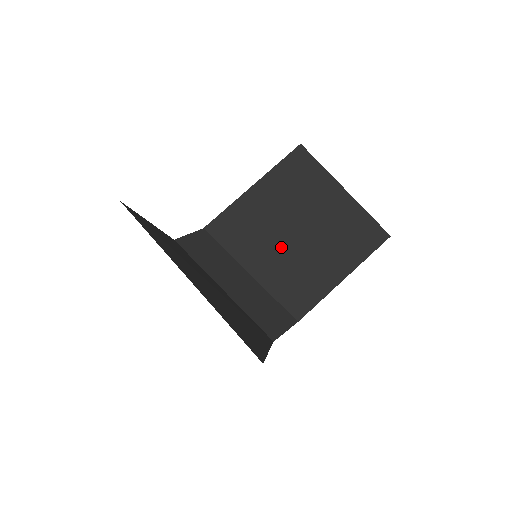
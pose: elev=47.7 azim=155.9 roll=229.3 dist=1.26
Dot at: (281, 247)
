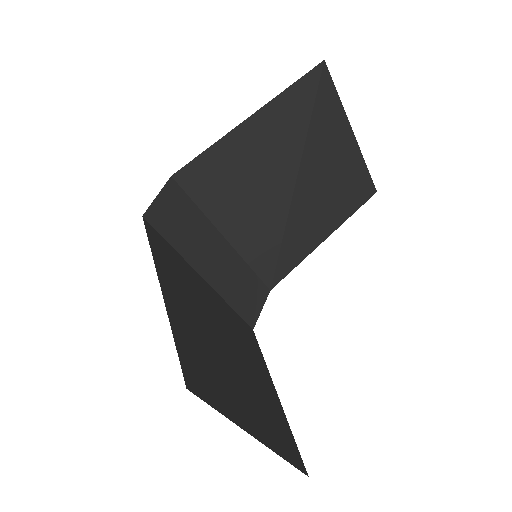
Dot at: (269, 210)
